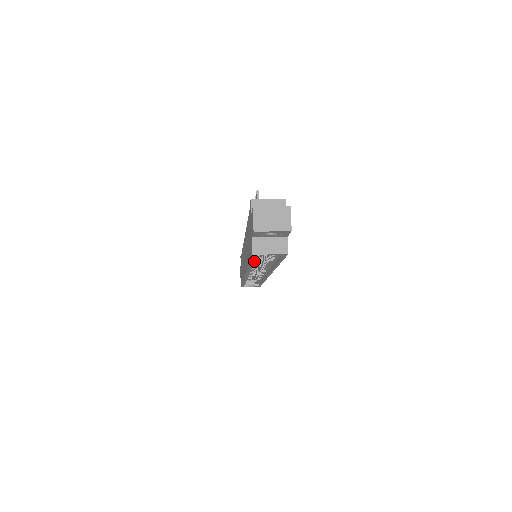
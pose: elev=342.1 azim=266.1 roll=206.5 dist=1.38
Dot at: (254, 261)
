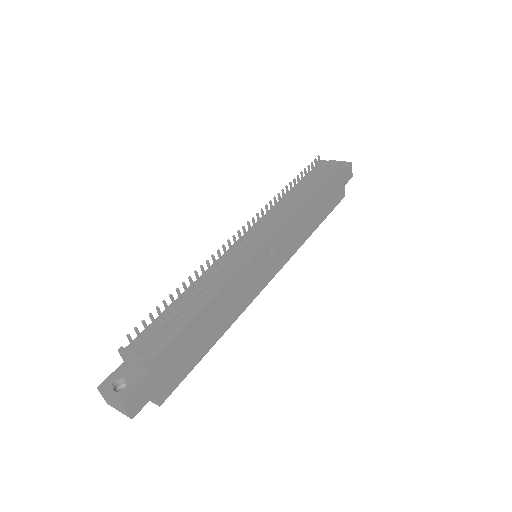
Dot at: occluded
